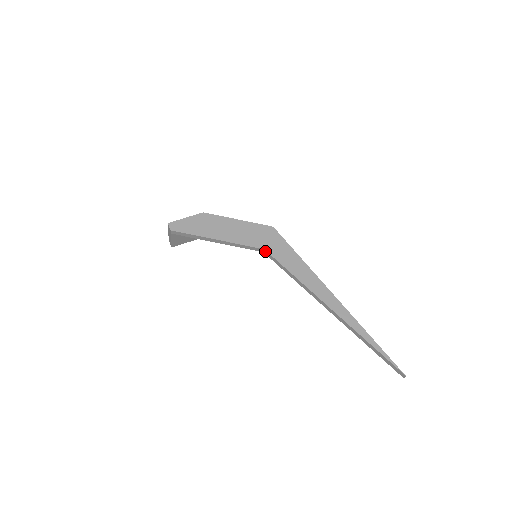
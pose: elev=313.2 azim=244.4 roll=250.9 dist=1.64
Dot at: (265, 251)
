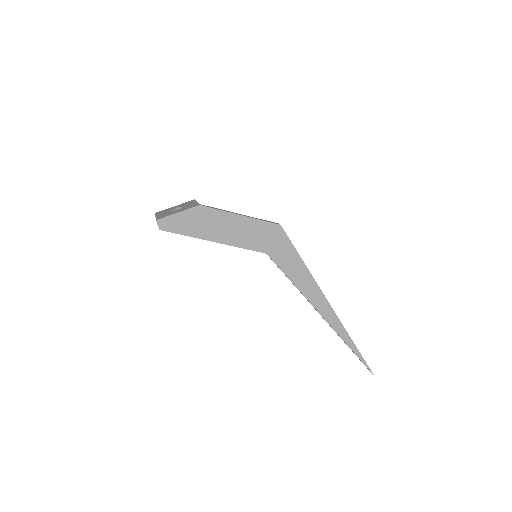
Dot at: (267, 254)
